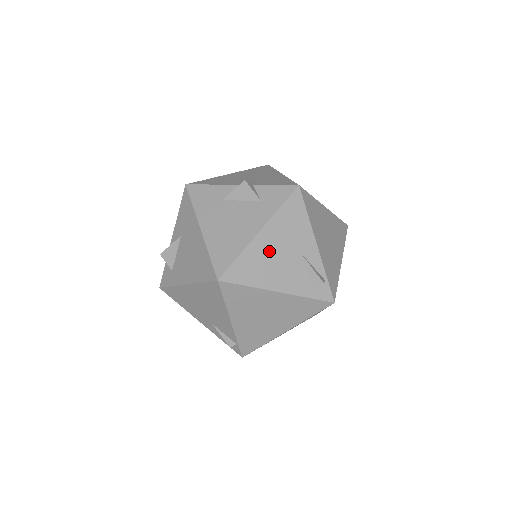
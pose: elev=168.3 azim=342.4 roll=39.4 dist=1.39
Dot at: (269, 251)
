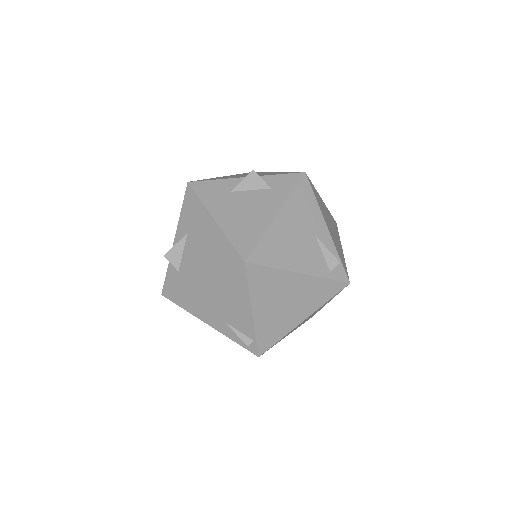
Dot at: (287, 233)
